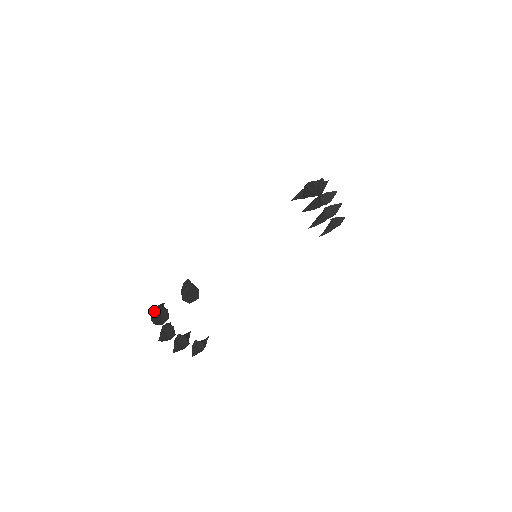
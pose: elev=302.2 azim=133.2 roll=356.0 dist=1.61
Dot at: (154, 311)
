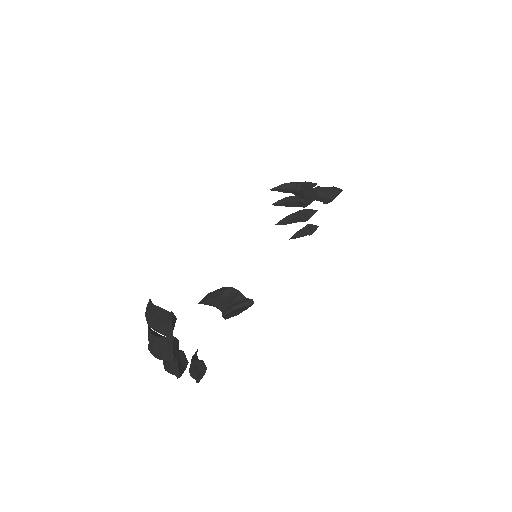
Dot at: (155, 315)
